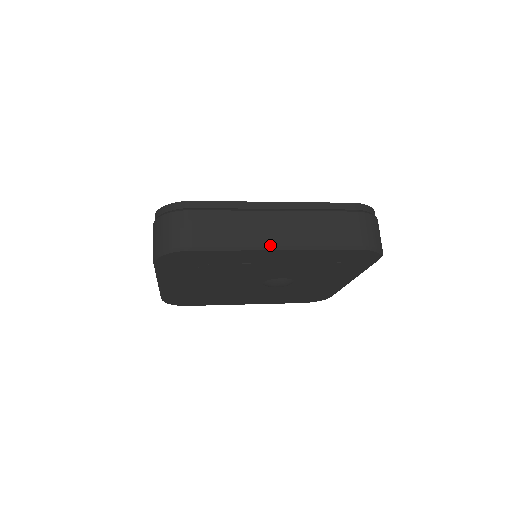
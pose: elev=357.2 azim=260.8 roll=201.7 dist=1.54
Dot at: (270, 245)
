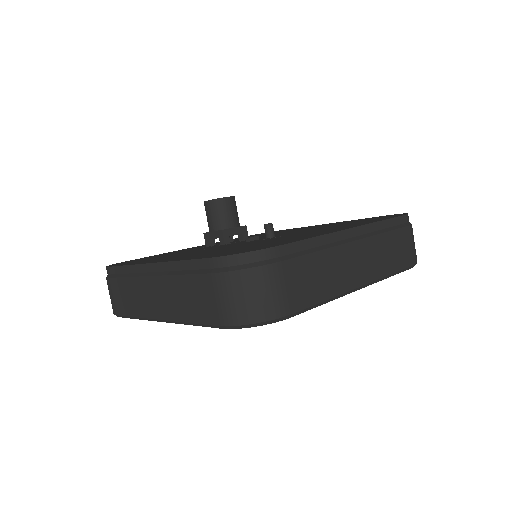
Dot at: (154, 318)
